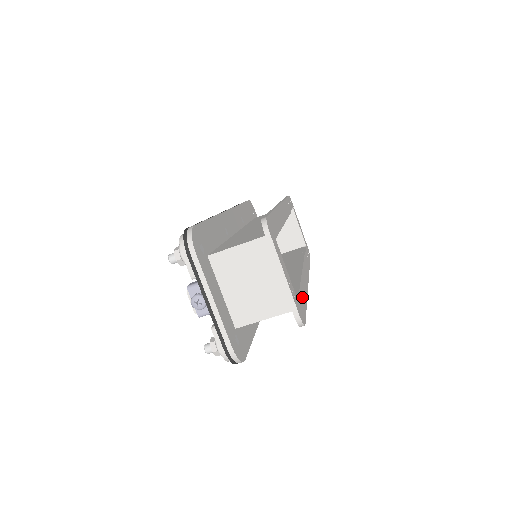
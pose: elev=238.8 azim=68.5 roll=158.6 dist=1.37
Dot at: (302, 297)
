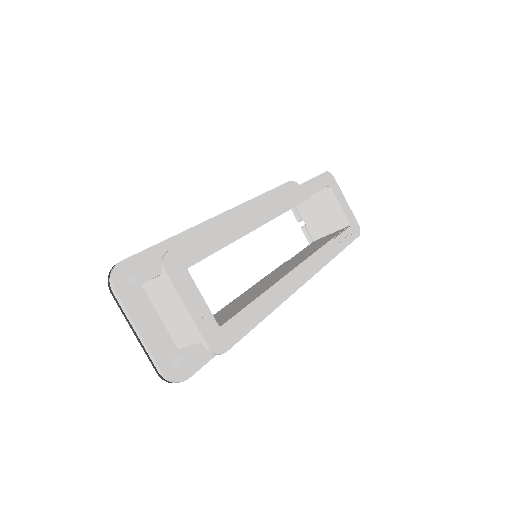
Dot at: (249, 315)
